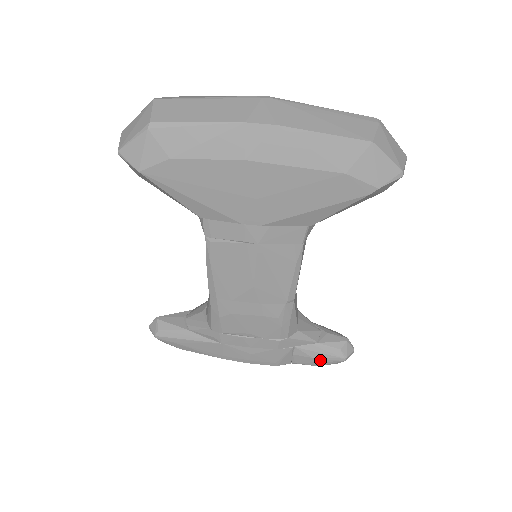
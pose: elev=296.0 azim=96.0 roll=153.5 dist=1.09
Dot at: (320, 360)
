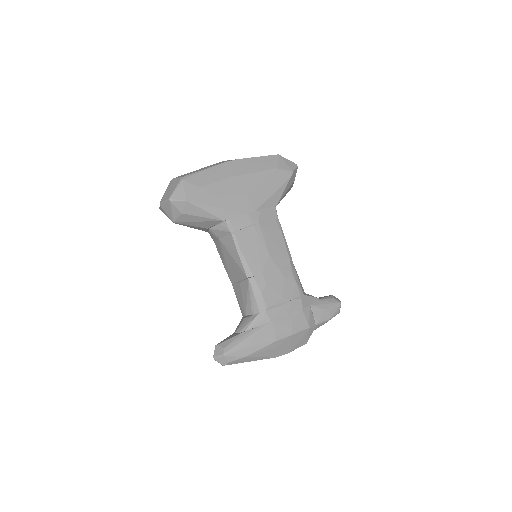
Dot at: (329, 310)
